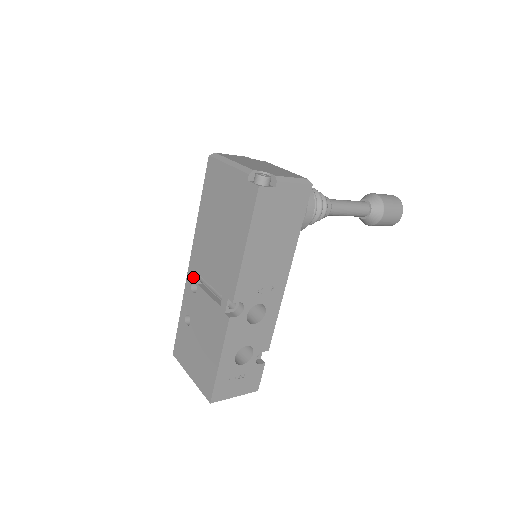
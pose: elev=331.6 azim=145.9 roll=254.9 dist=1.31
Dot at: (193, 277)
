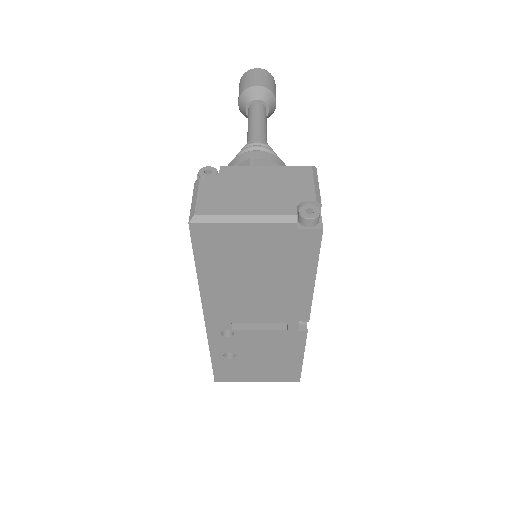
Dot at: (221, 328)
